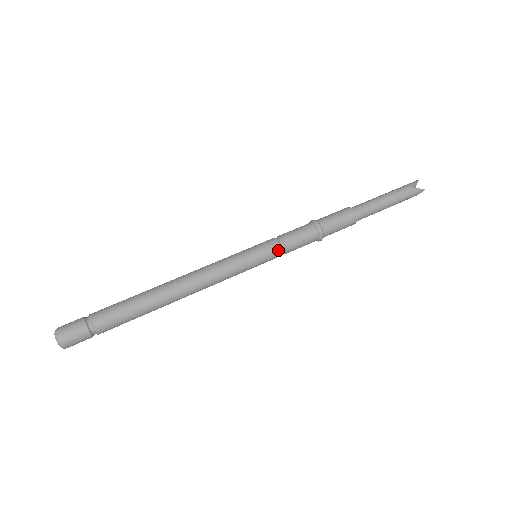
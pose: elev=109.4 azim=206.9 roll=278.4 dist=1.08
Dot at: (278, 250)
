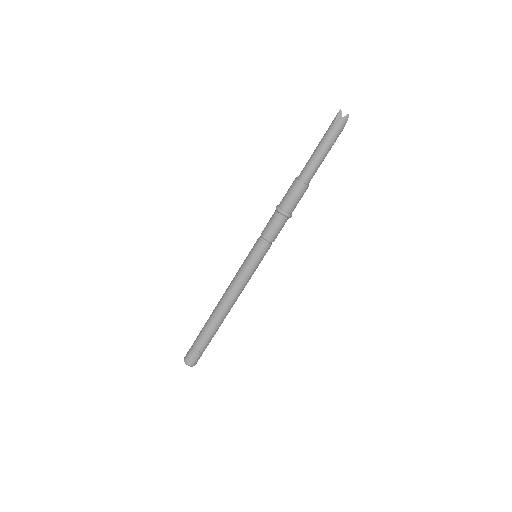
Dot at: (263, 245)
